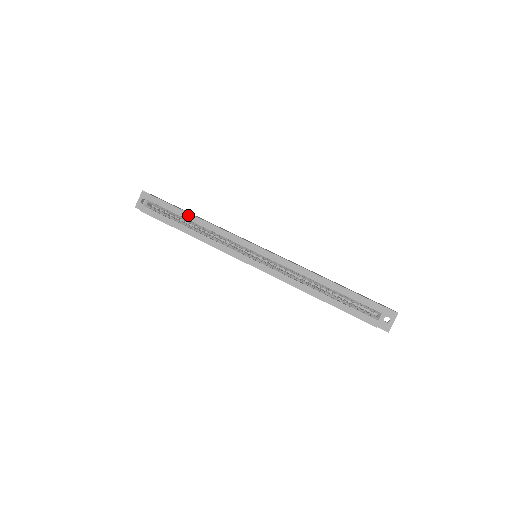
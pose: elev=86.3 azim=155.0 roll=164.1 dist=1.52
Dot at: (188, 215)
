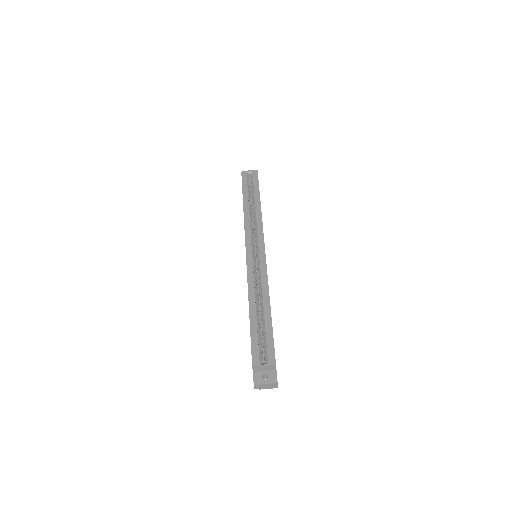
Dot at: (258, 198)
